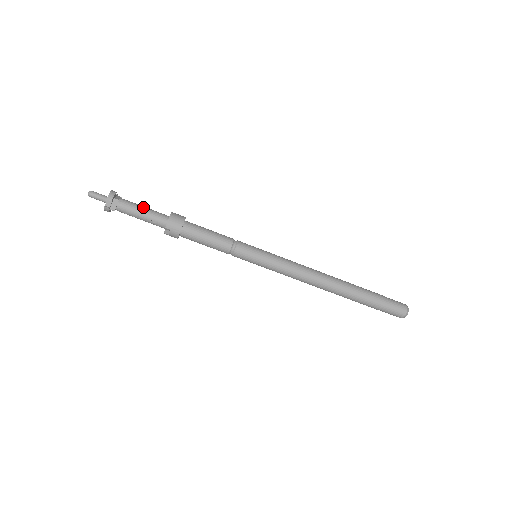
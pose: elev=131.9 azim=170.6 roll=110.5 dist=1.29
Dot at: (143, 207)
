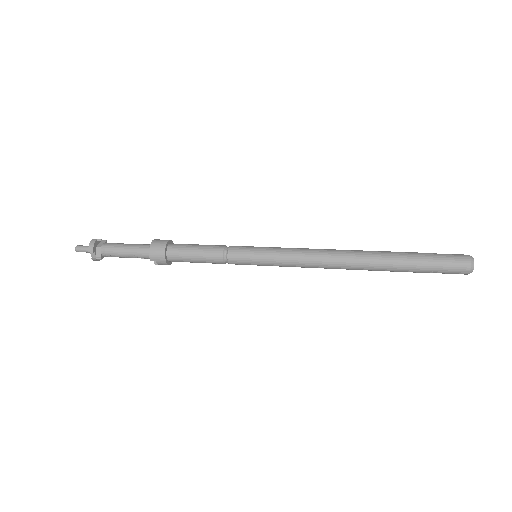
Dot at: (125, 246)
